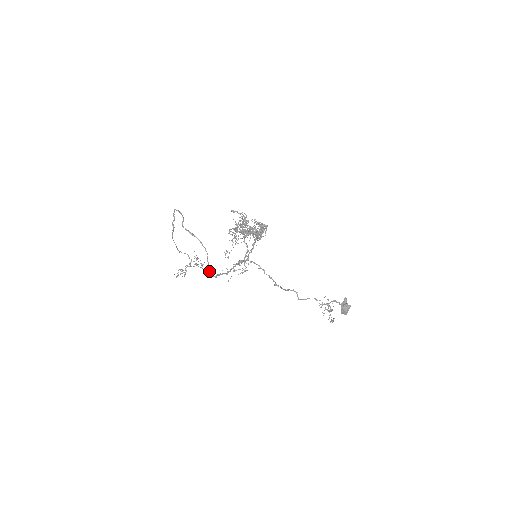
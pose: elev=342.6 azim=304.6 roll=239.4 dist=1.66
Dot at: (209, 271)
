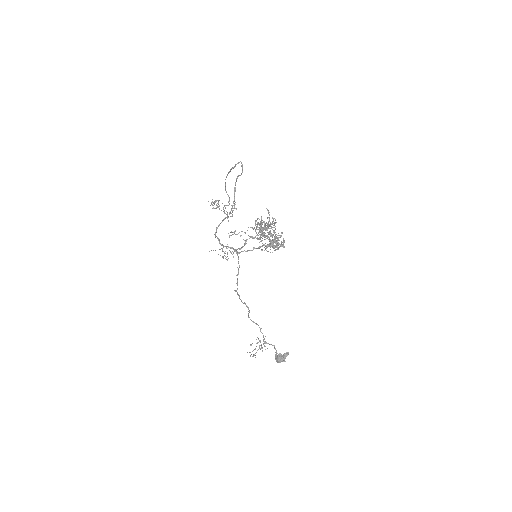
Dot at: (216, 228)
